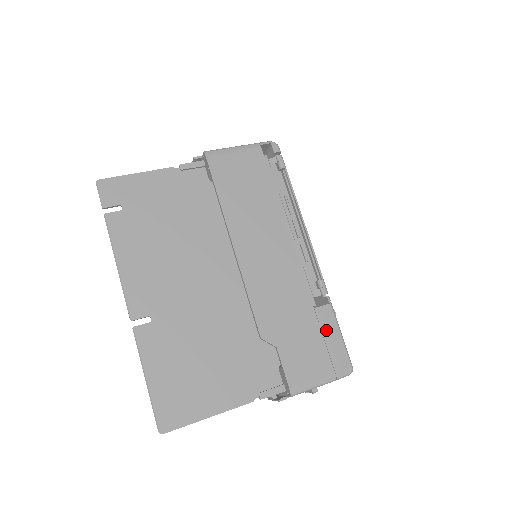
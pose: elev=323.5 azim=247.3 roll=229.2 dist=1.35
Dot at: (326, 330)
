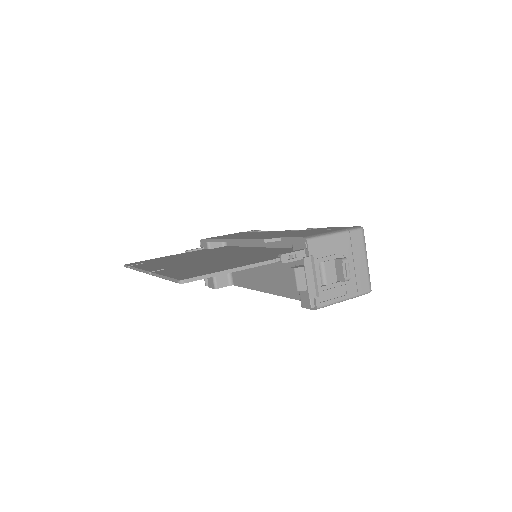
Dot at: occluded
